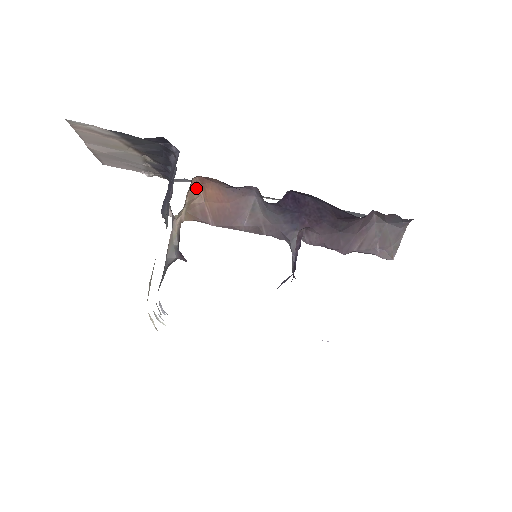
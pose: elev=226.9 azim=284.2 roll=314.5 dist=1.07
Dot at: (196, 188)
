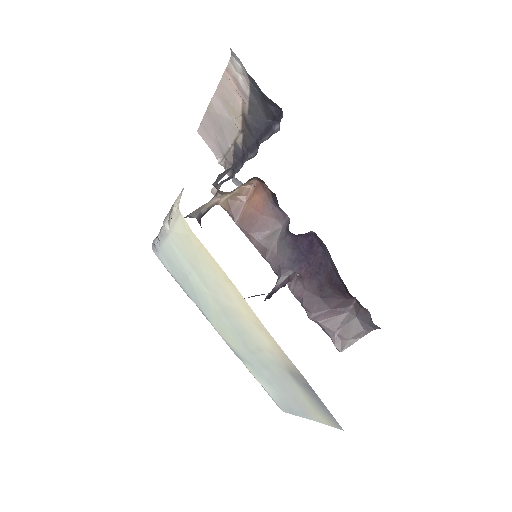
Dot at: (249, 188)
